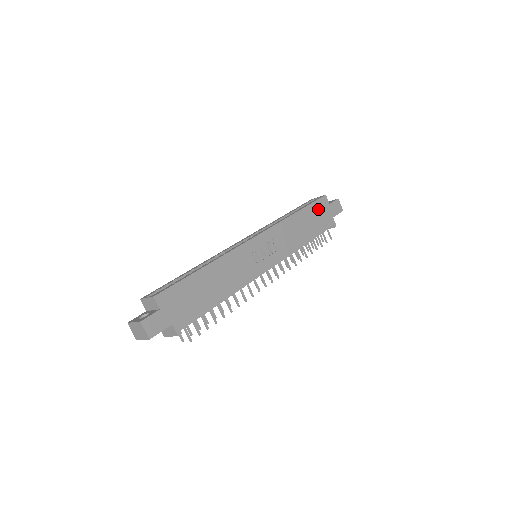
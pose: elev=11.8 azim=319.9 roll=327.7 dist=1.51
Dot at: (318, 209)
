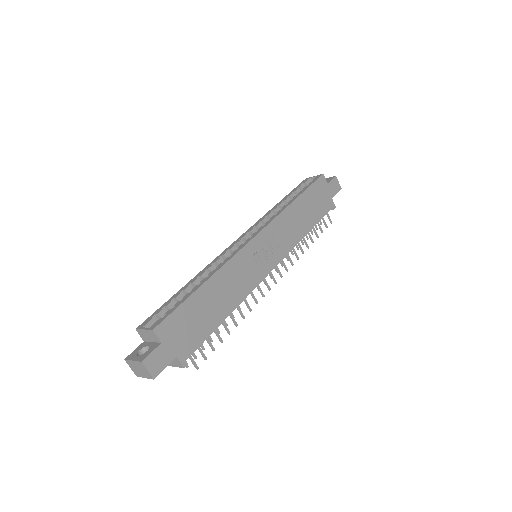
Dot at: (317, 192)
